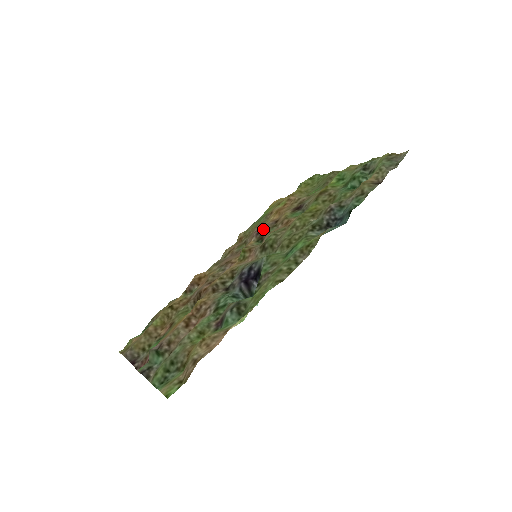
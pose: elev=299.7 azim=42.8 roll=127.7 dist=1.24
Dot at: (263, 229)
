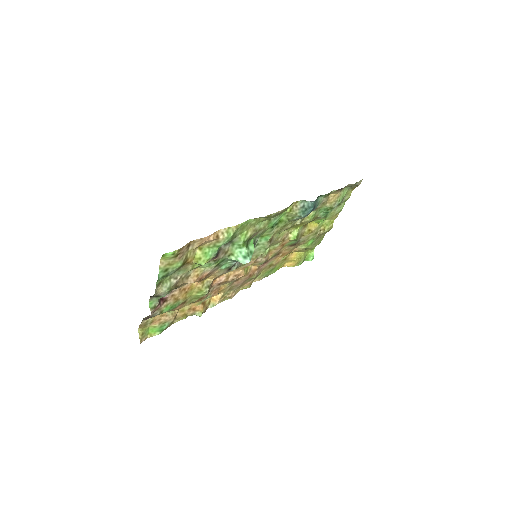
Dot at: occluded
